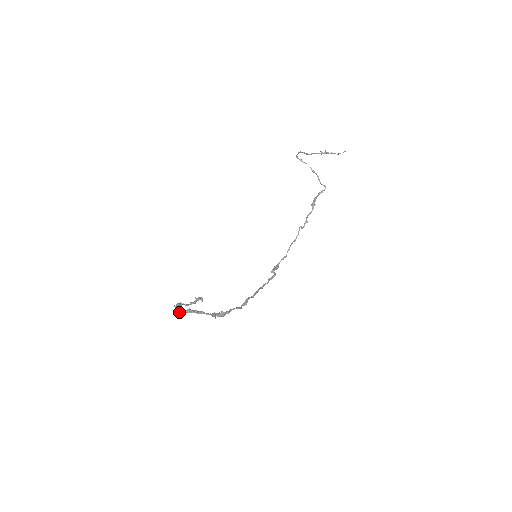
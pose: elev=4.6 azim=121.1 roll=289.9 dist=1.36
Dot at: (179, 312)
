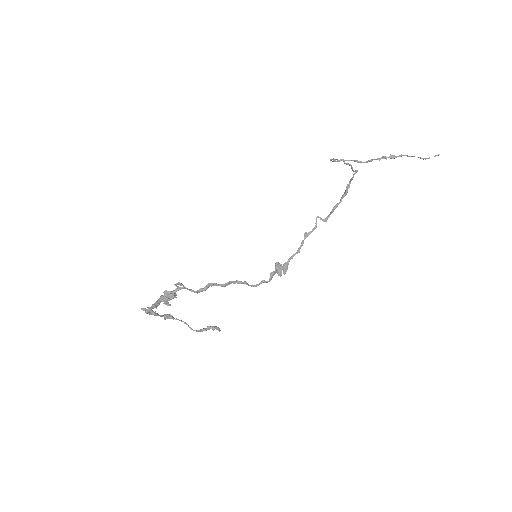
Dot at: (145, 309)
